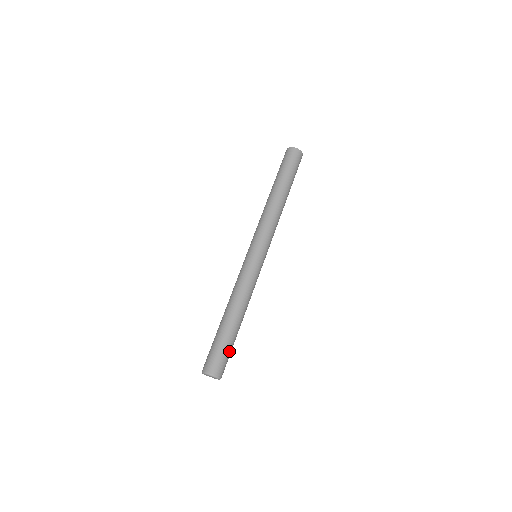
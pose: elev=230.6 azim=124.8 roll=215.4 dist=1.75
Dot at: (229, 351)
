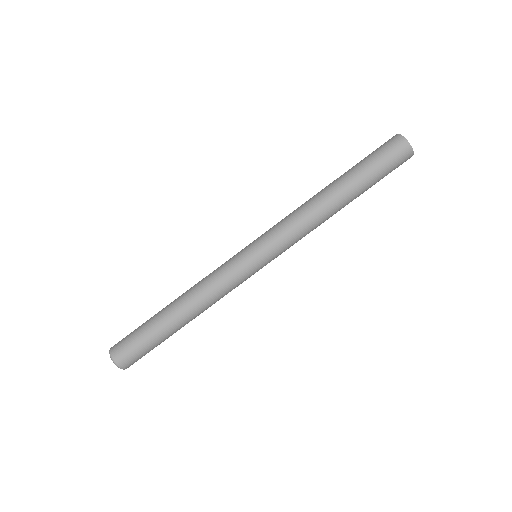
Dot at: (150, 347)
